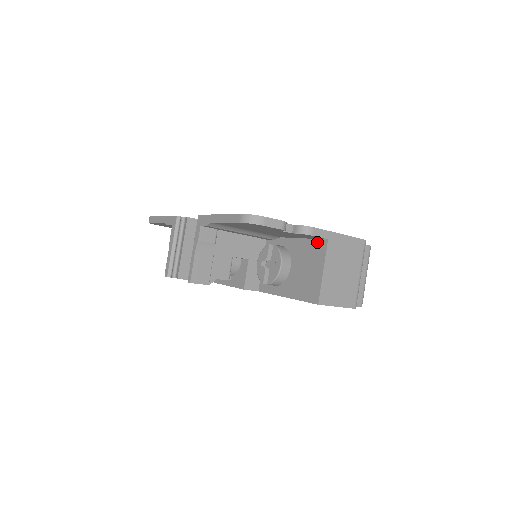
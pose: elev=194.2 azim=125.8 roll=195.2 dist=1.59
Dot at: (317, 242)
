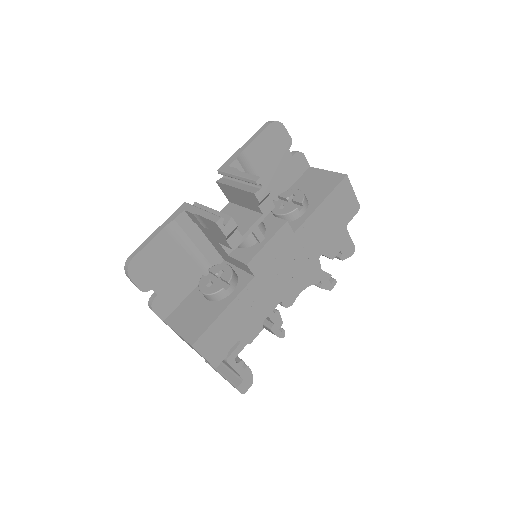
Dot at: (305, 174)
